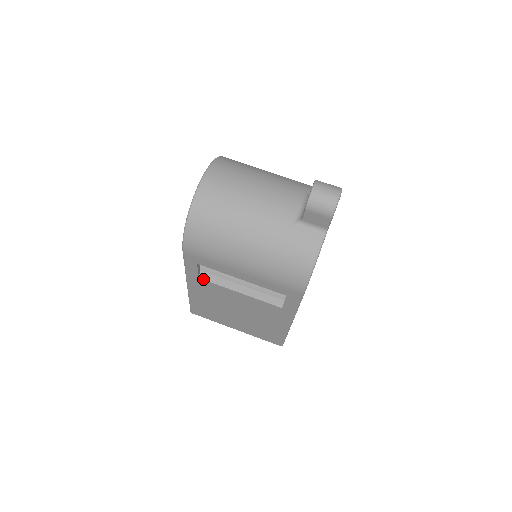
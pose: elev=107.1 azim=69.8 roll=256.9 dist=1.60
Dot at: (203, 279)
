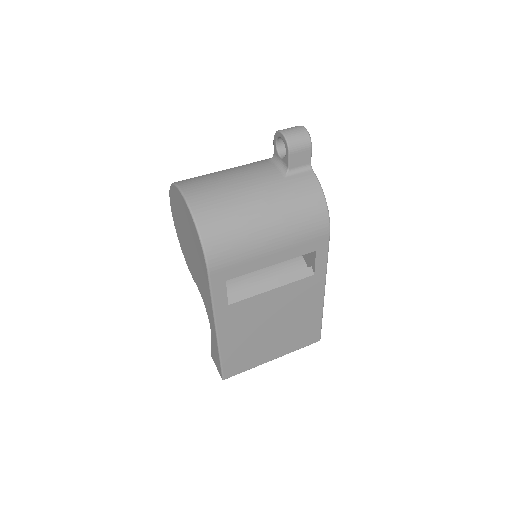
Dot at: (233, 303)
